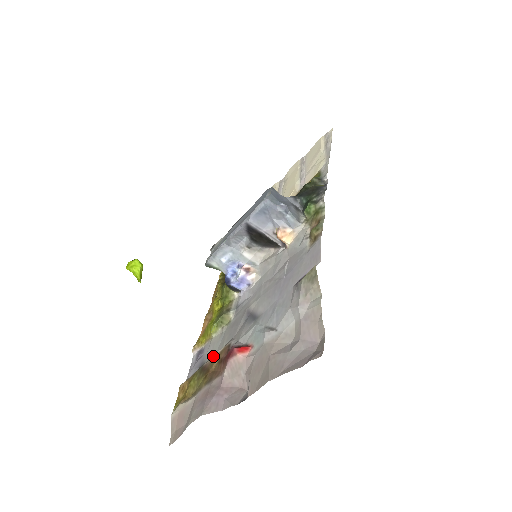
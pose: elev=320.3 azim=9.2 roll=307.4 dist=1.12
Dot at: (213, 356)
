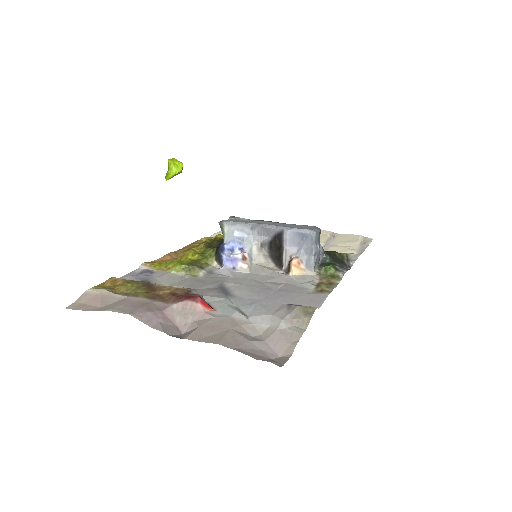
Dot at: (167, 285)
